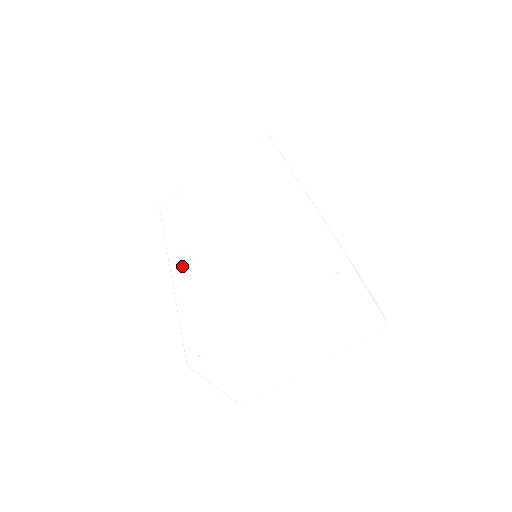
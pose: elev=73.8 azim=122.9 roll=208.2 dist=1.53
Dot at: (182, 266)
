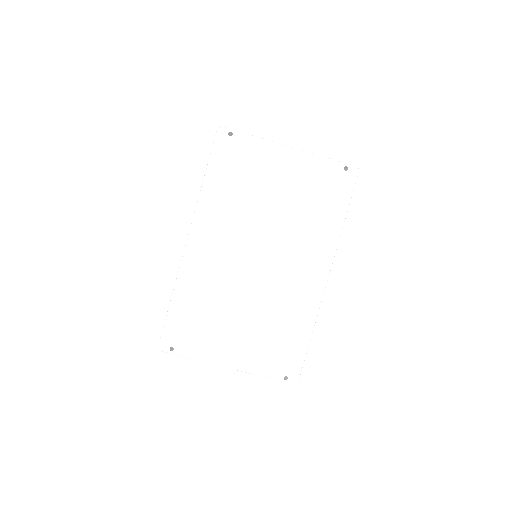
Dot at: (199, 248)
